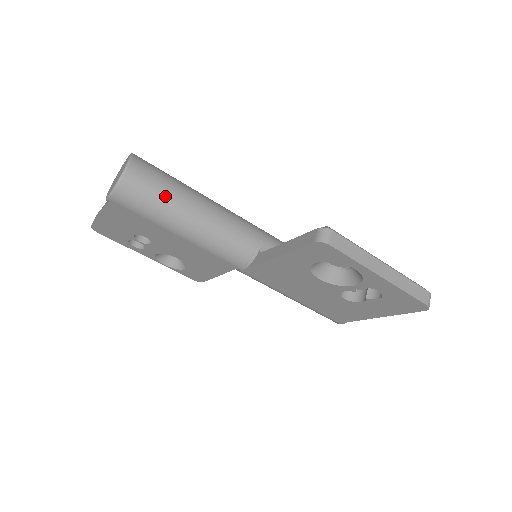
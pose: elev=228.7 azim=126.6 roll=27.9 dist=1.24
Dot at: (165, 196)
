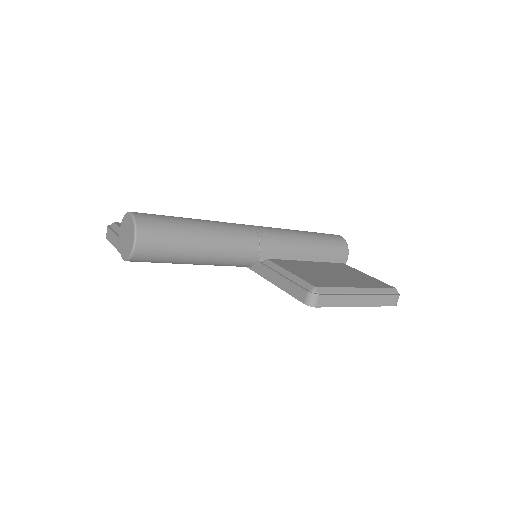
Dot at: (173, 252)
